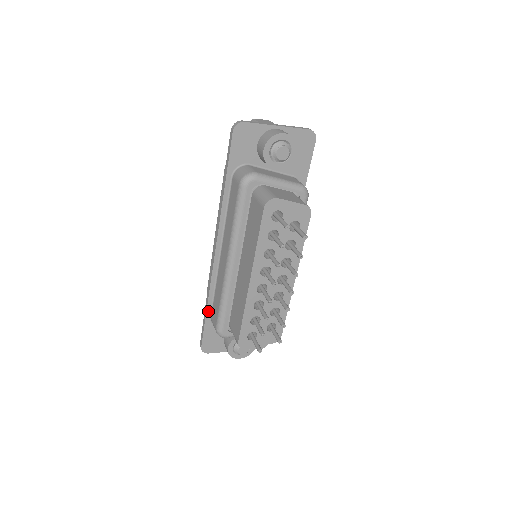
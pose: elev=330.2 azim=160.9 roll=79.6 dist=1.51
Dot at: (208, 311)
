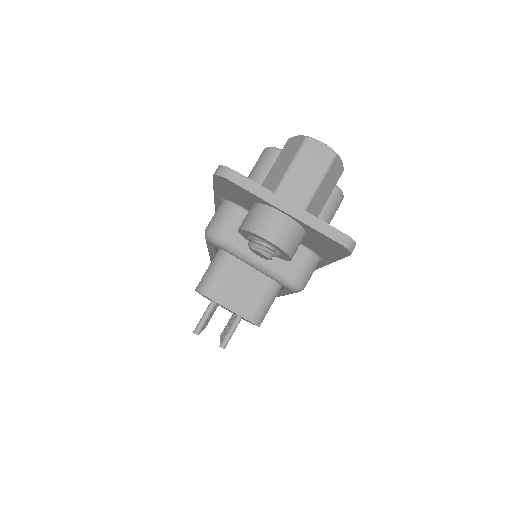
Dot at: occluded
